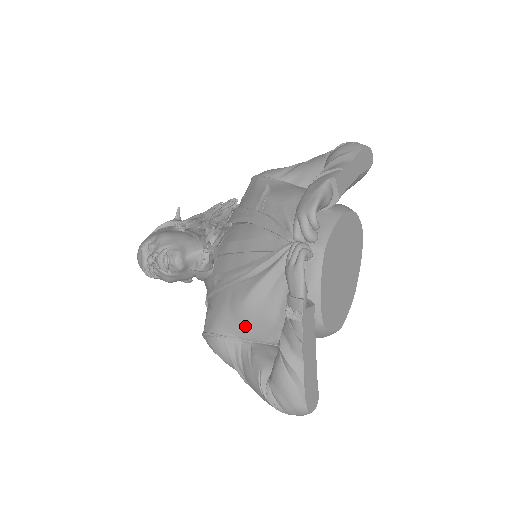
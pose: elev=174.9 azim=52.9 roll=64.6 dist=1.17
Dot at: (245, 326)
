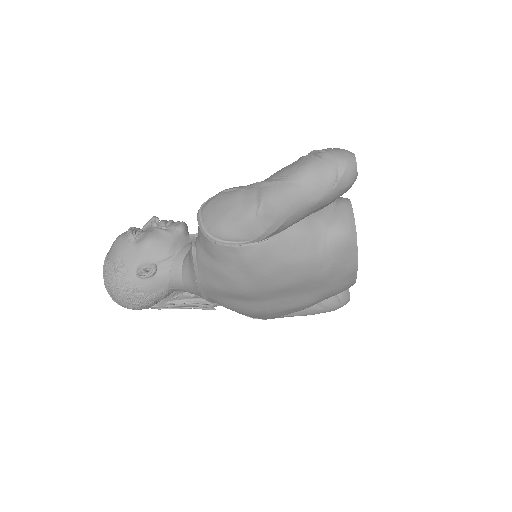
Dot at: occluded
